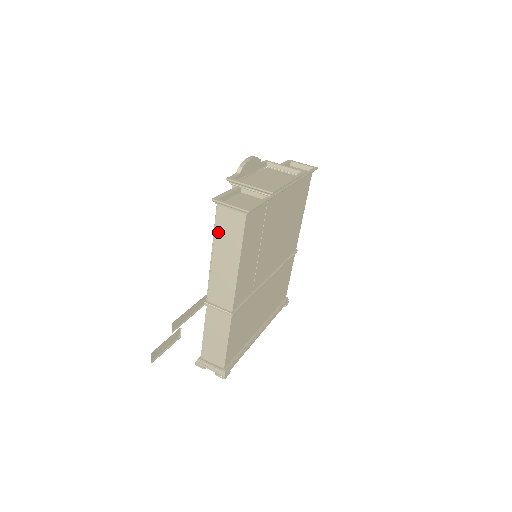
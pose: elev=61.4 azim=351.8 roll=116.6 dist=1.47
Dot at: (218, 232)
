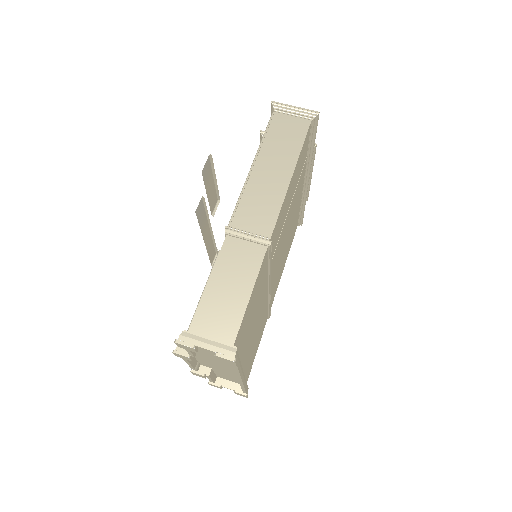
Dot at: (269, 139)
